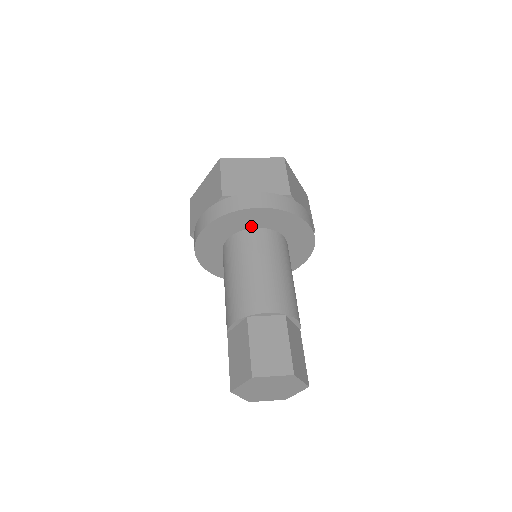
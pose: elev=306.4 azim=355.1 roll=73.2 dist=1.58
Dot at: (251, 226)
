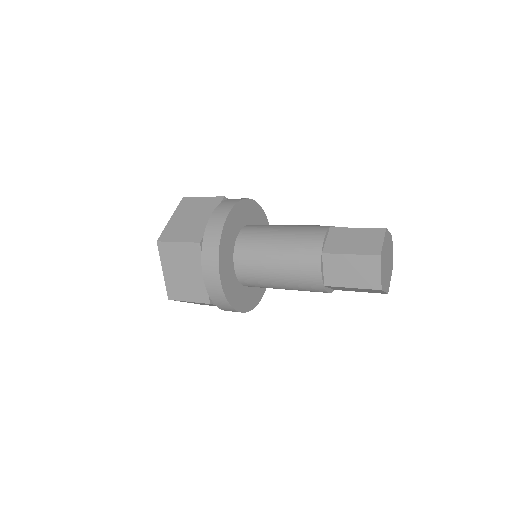
Dot at: (250, 222)
